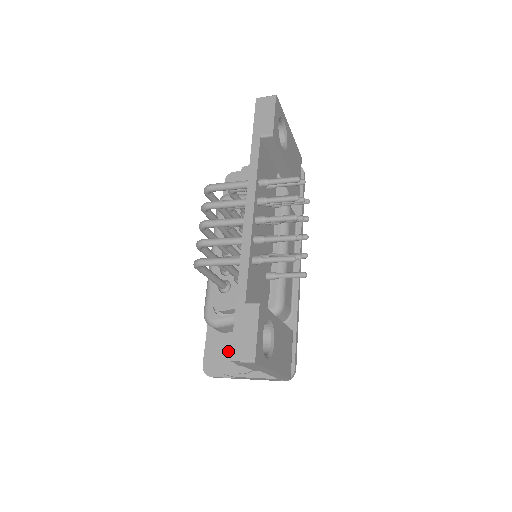
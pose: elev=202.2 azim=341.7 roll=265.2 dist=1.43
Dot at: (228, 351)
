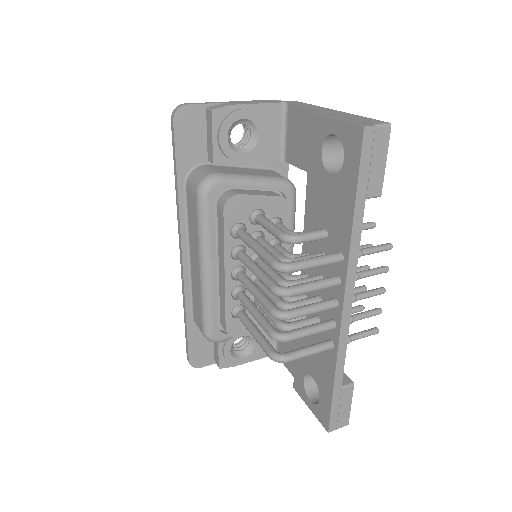
Dot at: (227, 351)
